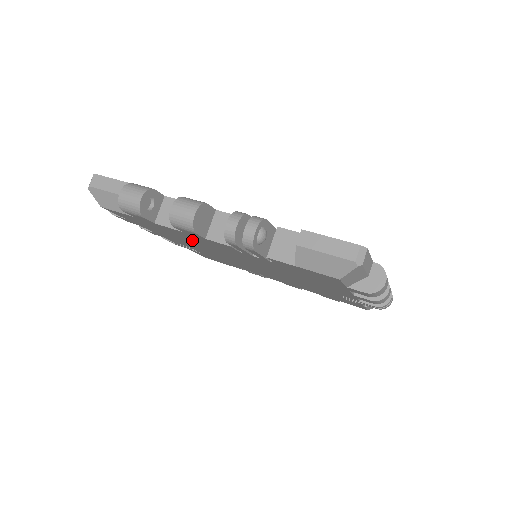
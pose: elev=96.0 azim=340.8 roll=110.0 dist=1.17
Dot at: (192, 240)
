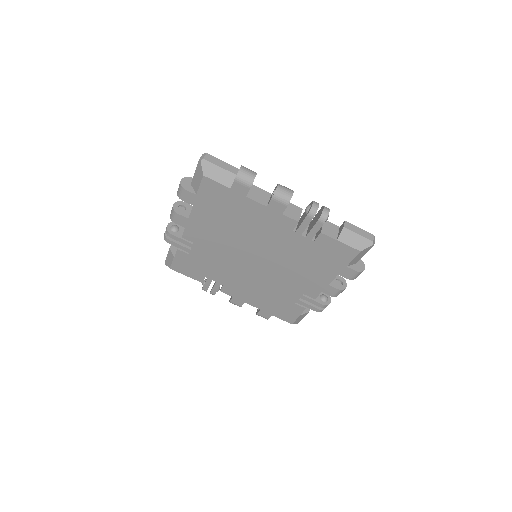
Dot at: (245, 222)
